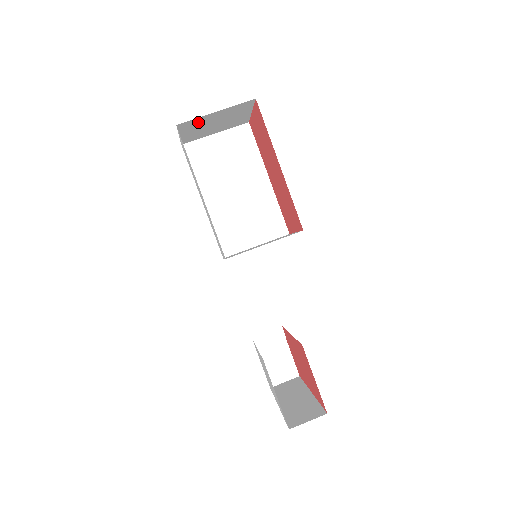
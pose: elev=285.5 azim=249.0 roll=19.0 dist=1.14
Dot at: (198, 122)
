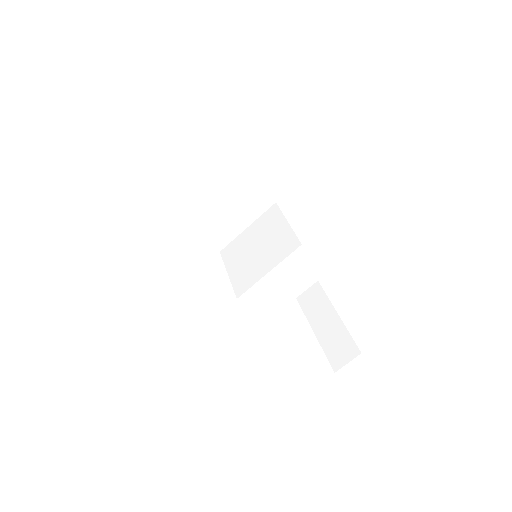
Dot at: occluded
